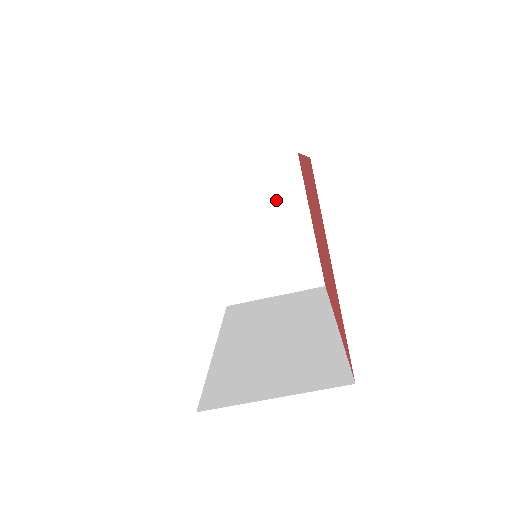
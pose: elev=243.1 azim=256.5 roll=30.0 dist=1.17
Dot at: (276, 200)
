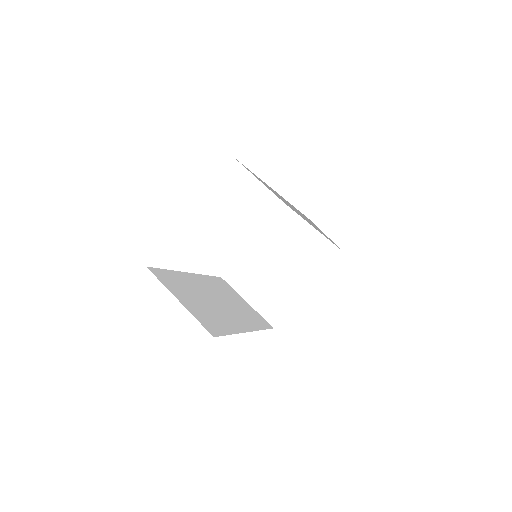
Dot at: (305, 259)
